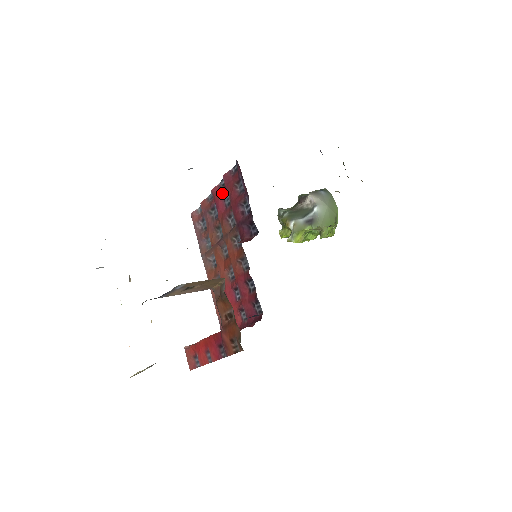
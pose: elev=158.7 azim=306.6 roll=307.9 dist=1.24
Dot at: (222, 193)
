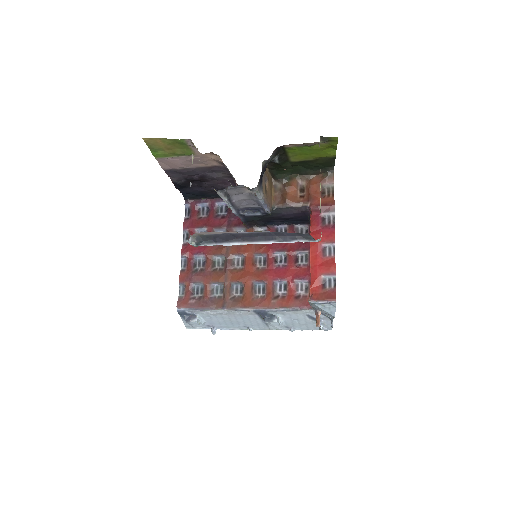
Dot at: occluded
